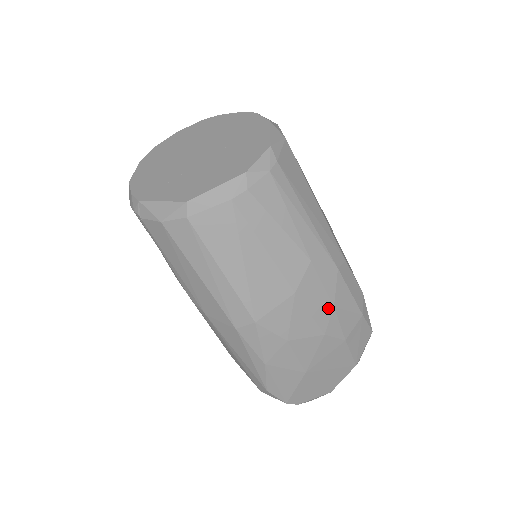
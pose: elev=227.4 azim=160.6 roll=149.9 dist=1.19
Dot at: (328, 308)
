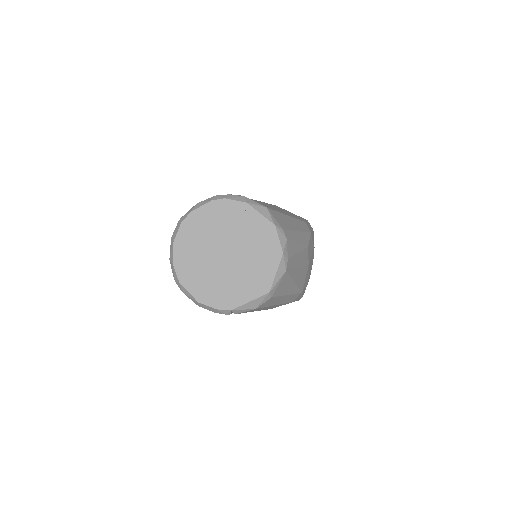
Dot at: (313, 250)
